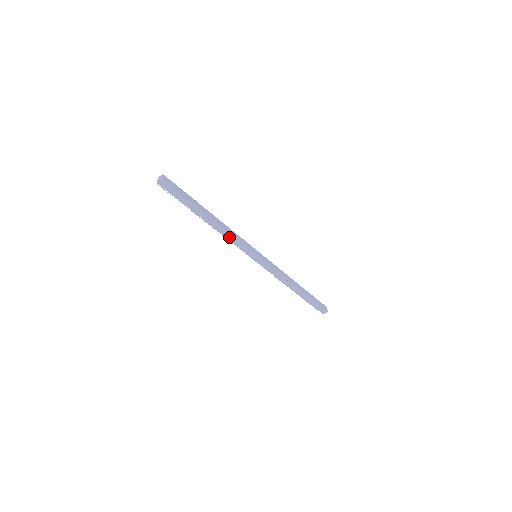
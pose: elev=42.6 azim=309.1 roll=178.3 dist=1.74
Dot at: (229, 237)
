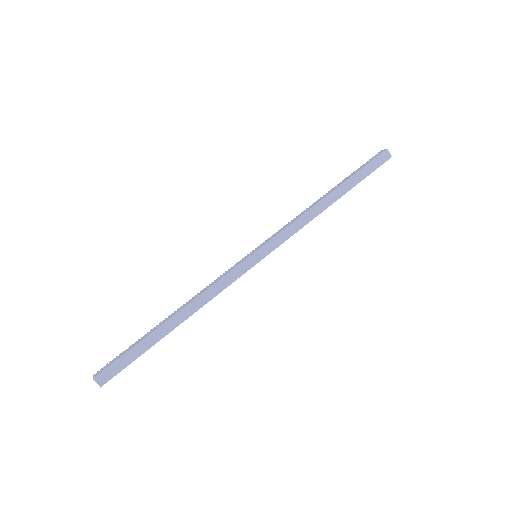
Dot at: (212, 297)
